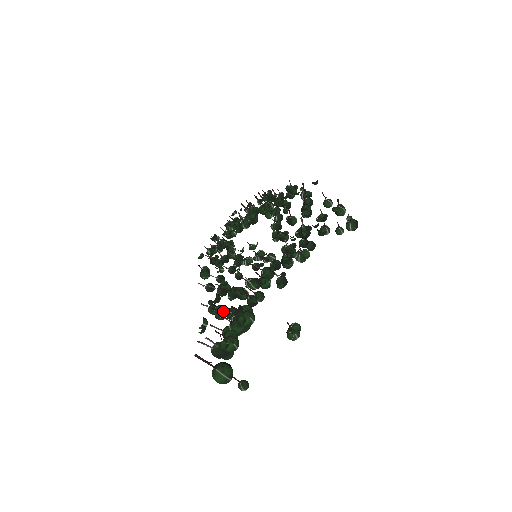
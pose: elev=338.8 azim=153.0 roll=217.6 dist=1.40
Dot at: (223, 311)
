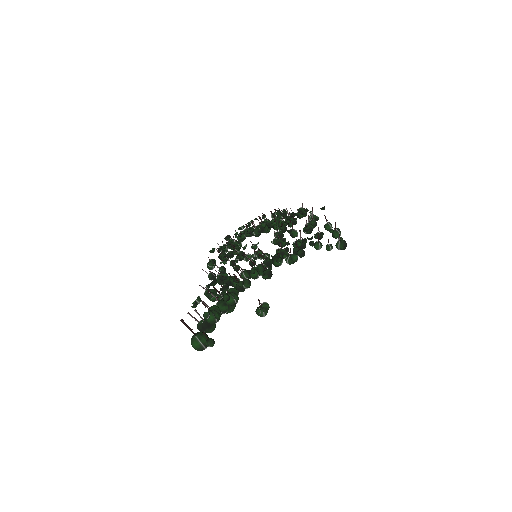
Dot at: (216, 294)
